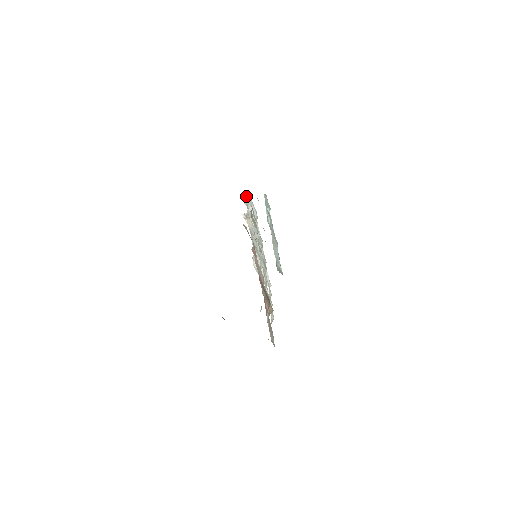
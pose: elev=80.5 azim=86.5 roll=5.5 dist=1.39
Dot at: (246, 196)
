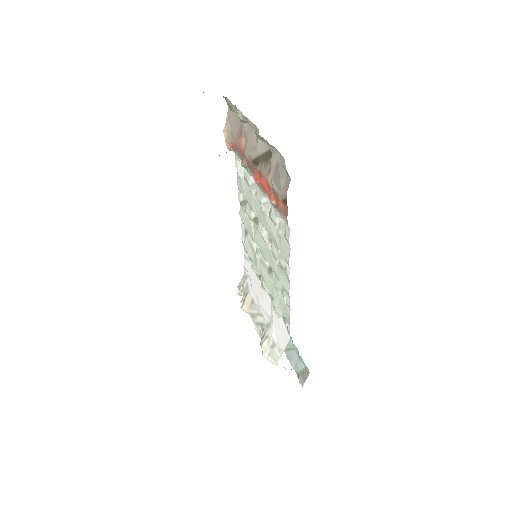
Dot at: (239, 283)
